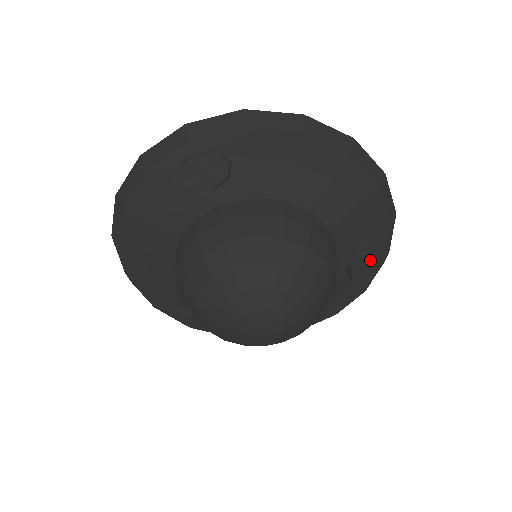
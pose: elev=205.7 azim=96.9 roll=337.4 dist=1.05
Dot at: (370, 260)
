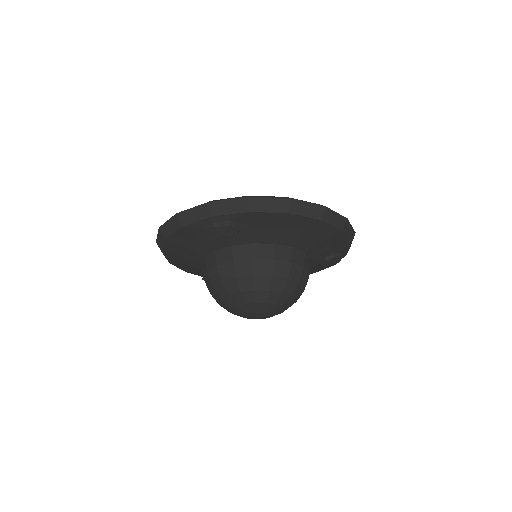
Dot at: (334, 260)
